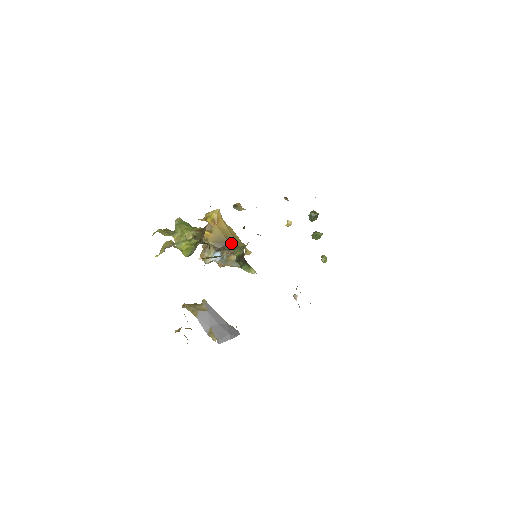
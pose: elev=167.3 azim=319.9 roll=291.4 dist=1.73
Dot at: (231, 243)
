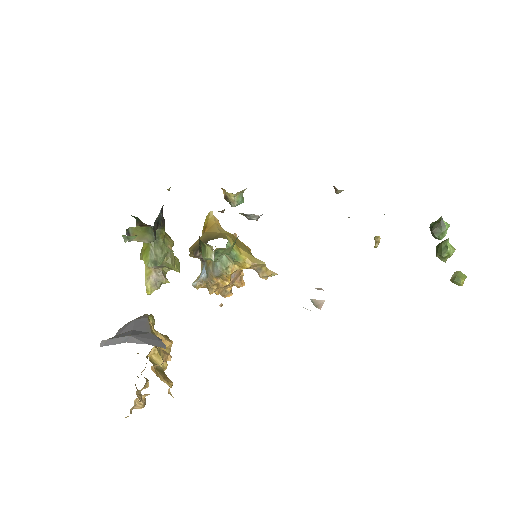
Dot at: occluded
